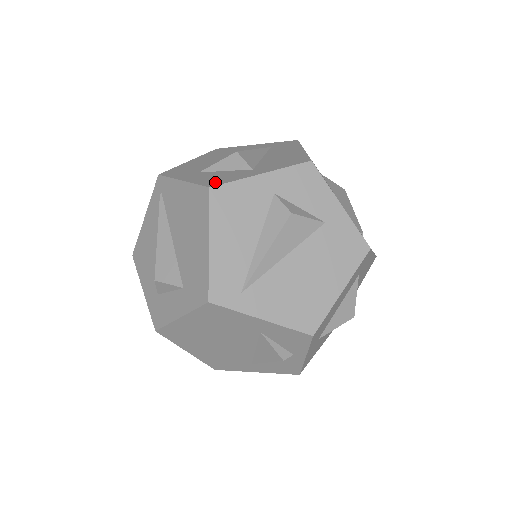
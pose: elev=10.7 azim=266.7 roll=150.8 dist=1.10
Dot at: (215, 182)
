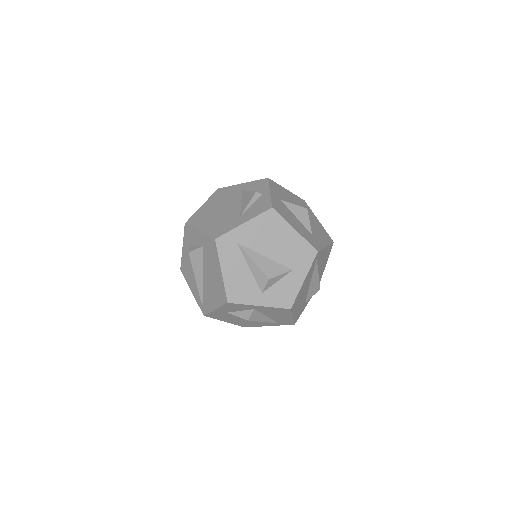
Dot at: occluded
